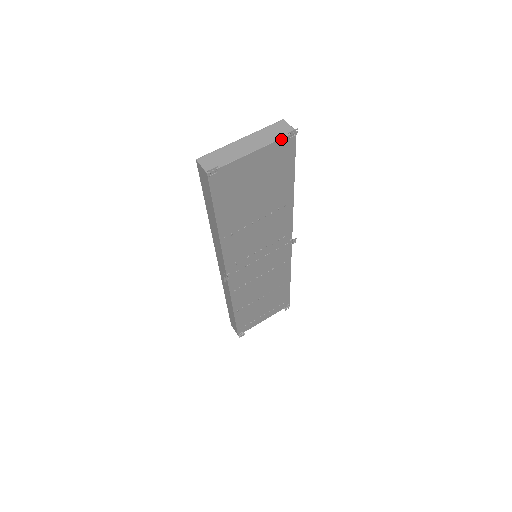
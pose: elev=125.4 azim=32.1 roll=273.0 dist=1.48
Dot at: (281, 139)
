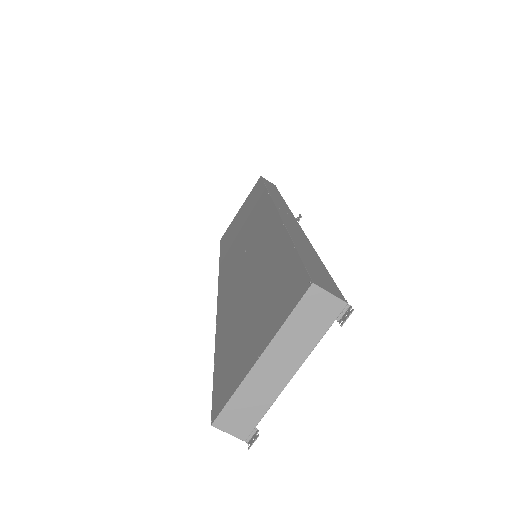
Dot at: (327, 329)
